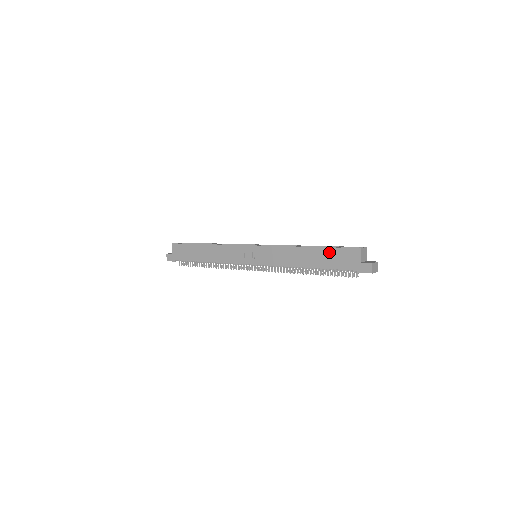
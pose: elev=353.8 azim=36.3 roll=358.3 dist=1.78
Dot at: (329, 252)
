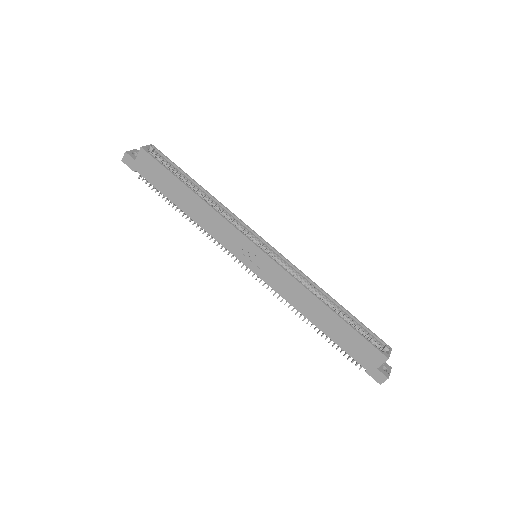
Dot at: (351, 333)
